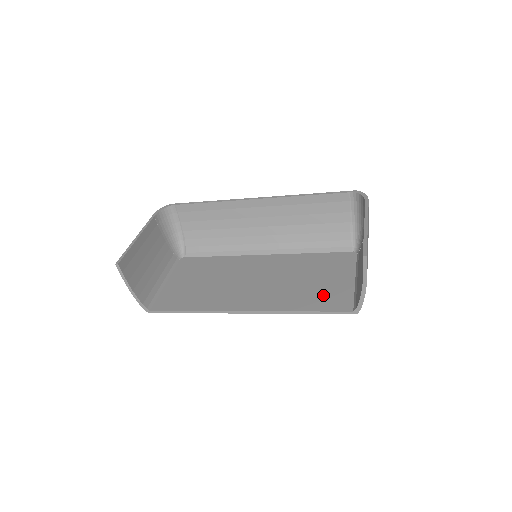
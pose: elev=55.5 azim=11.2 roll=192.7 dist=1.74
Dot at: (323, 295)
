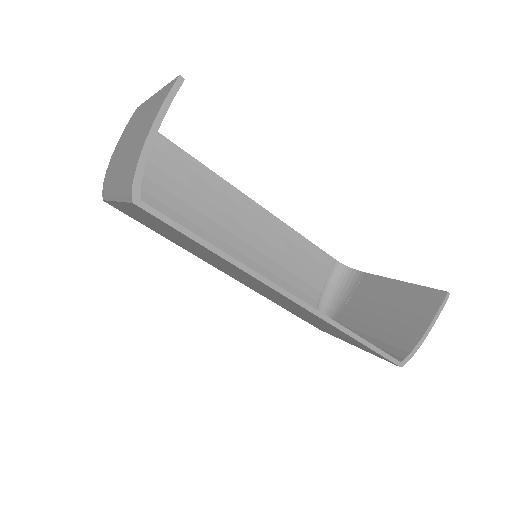
Dot at: occluded
